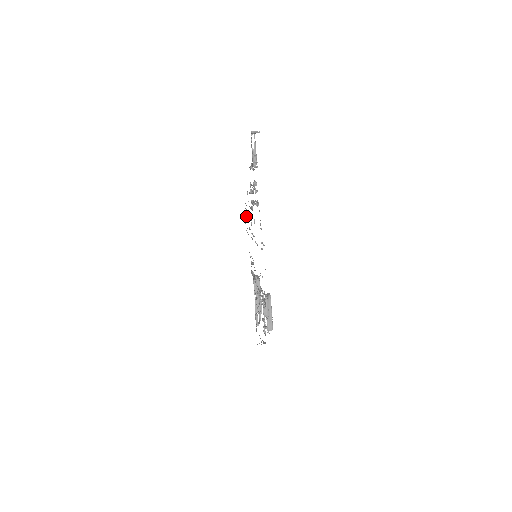
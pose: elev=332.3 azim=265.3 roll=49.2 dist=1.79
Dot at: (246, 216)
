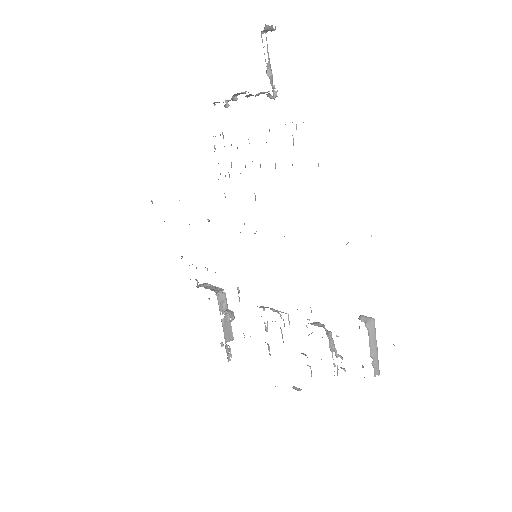
Dot at: occluded
